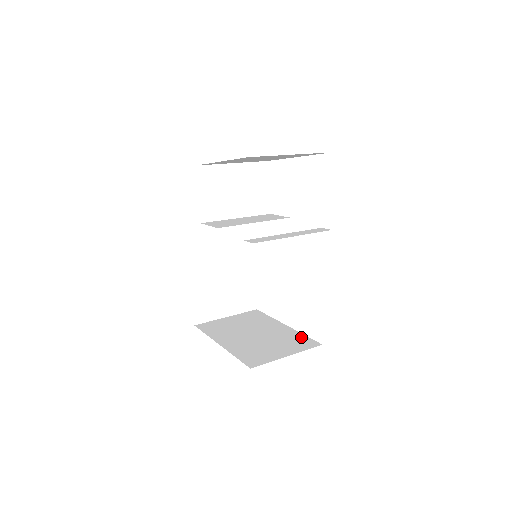
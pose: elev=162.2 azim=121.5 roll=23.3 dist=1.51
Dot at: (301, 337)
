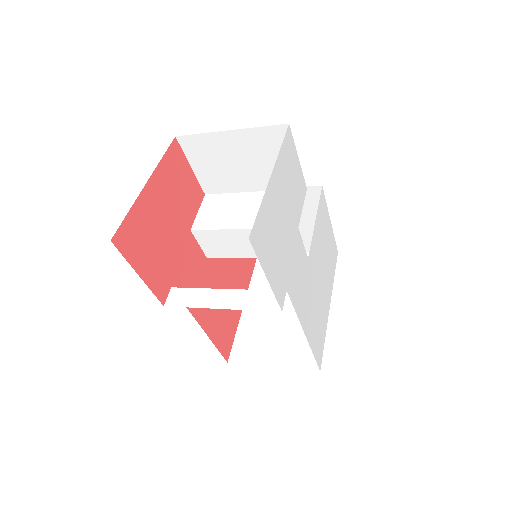
Dot at: occluded
